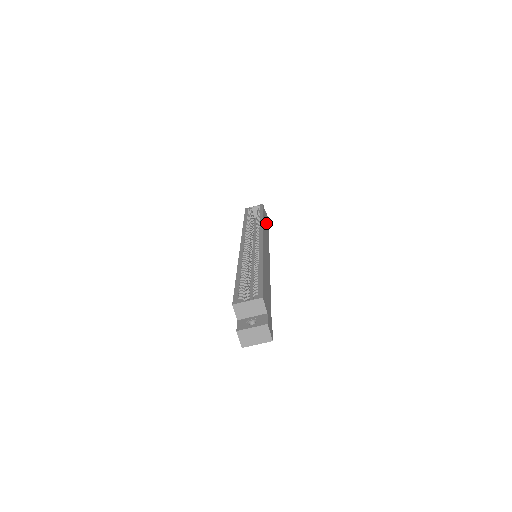
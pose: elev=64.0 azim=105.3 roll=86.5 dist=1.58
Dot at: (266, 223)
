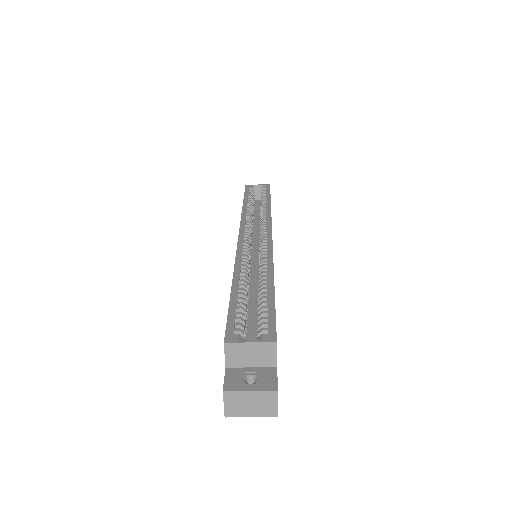
Dot at: occluded
